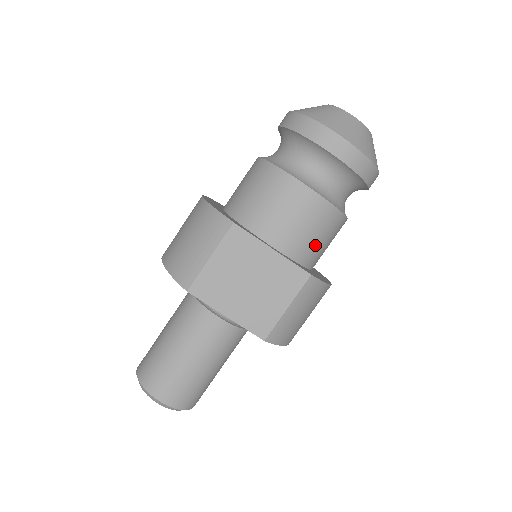
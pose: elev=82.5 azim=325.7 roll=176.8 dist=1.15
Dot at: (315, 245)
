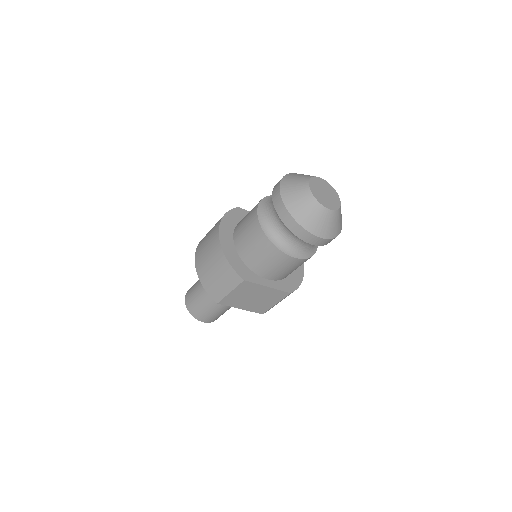
Dot at: occluded
